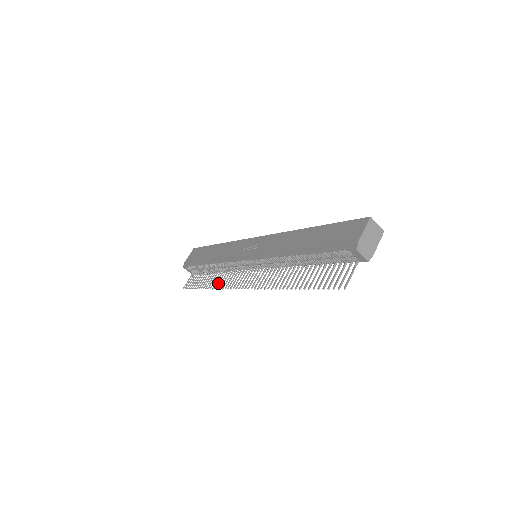
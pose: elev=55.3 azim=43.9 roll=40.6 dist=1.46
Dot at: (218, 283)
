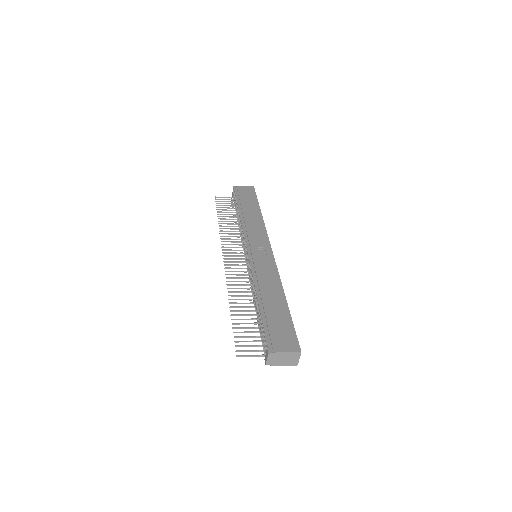
Dot at: (226, 231)
